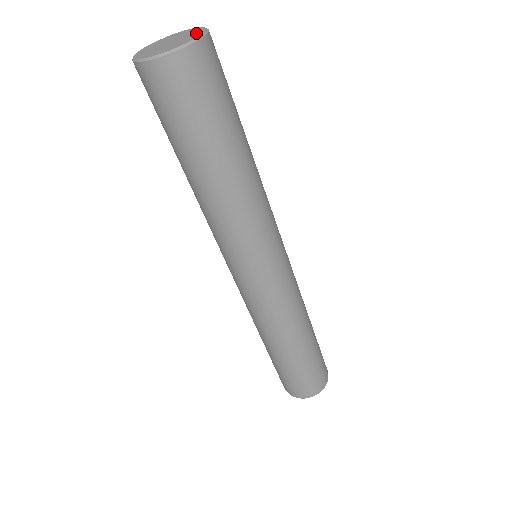
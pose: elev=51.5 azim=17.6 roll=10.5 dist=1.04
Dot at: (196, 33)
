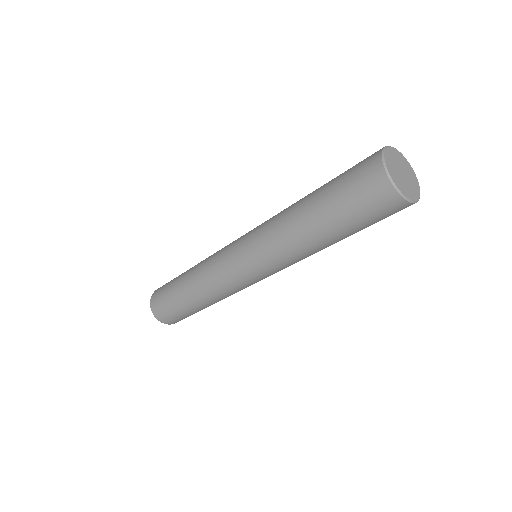
Dot at: (416, 190)
